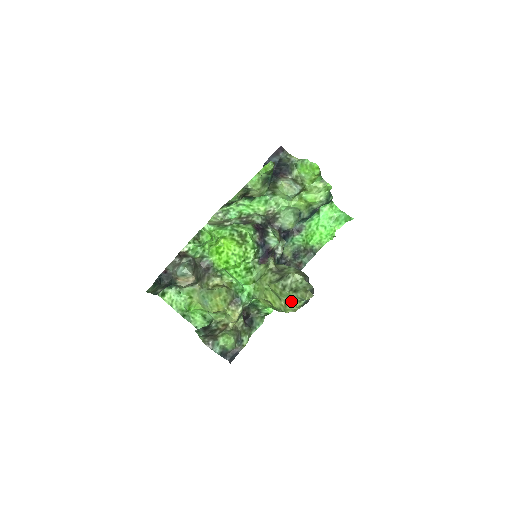
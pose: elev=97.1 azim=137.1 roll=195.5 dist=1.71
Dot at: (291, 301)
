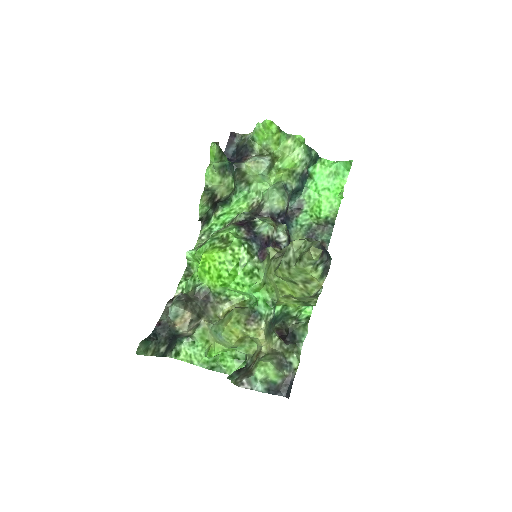
Dot at: (306, 276)
